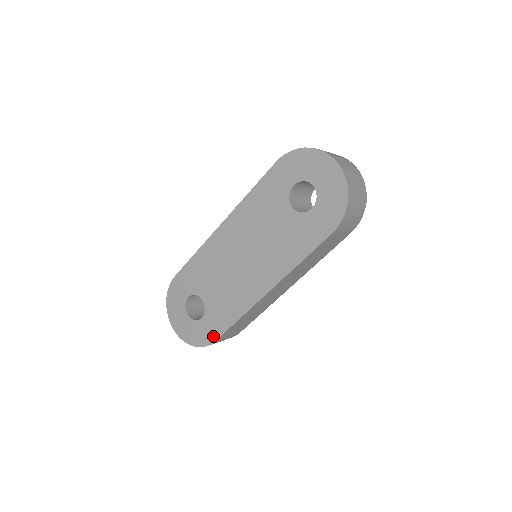
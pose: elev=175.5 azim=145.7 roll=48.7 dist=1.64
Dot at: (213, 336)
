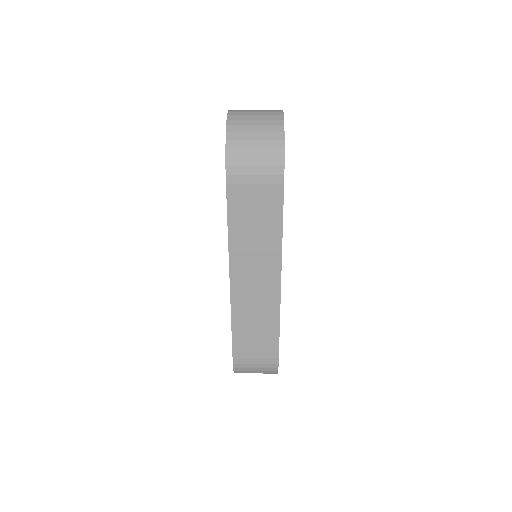
Dot at: occluded
